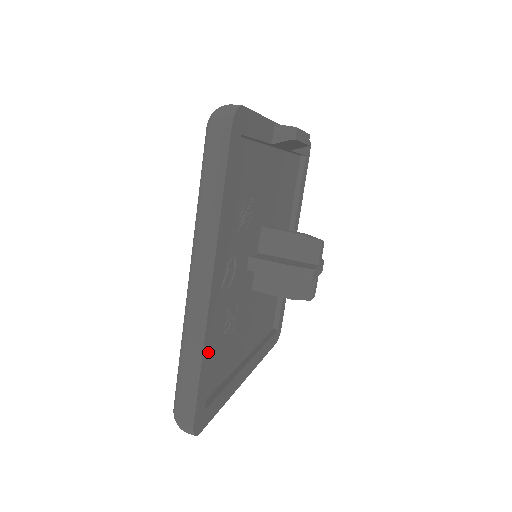
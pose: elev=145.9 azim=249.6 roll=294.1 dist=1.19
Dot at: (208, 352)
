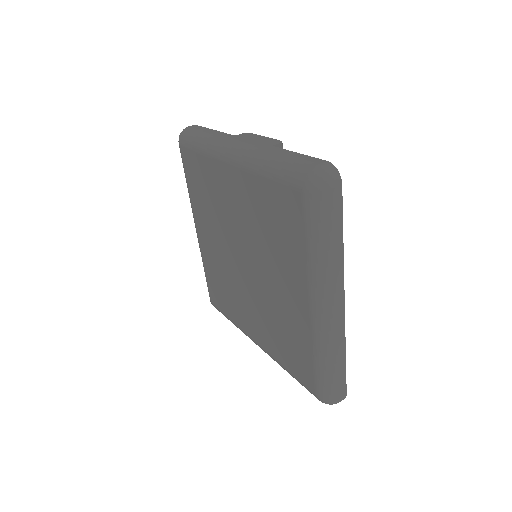
Dot at: occluded
